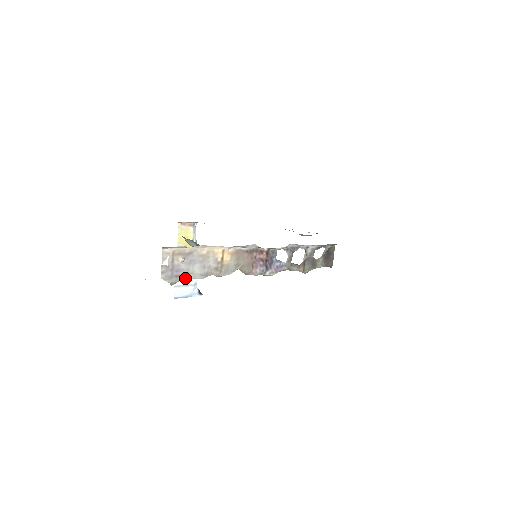
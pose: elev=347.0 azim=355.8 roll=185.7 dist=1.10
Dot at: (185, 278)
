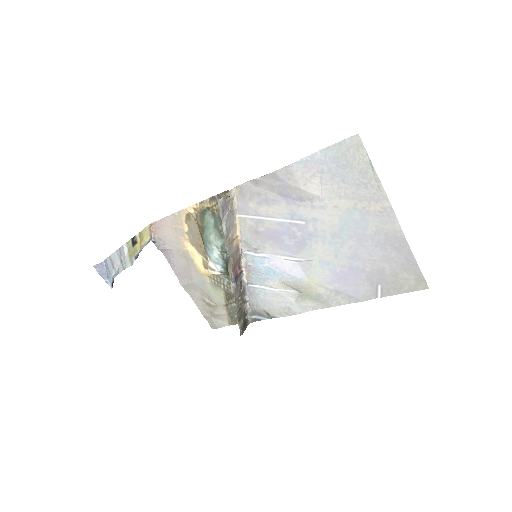
Dot at: (222, 219)
